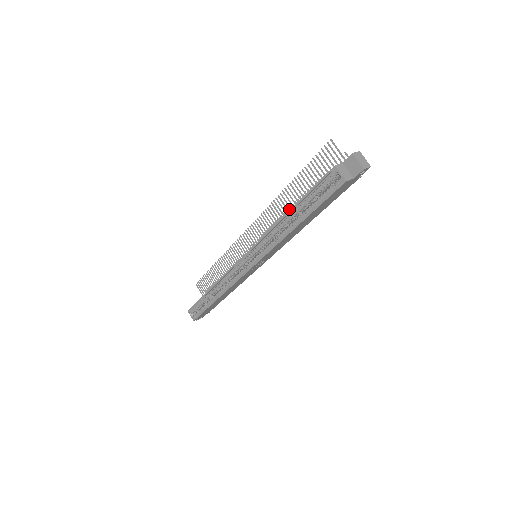
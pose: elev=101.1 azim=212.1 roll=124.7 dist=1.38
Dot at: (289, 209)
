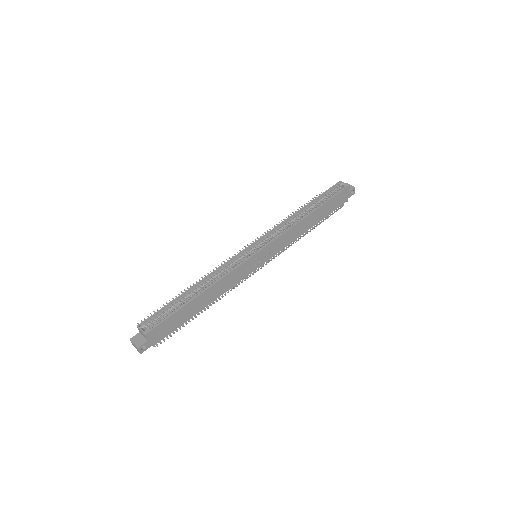
Dot at: occluded
